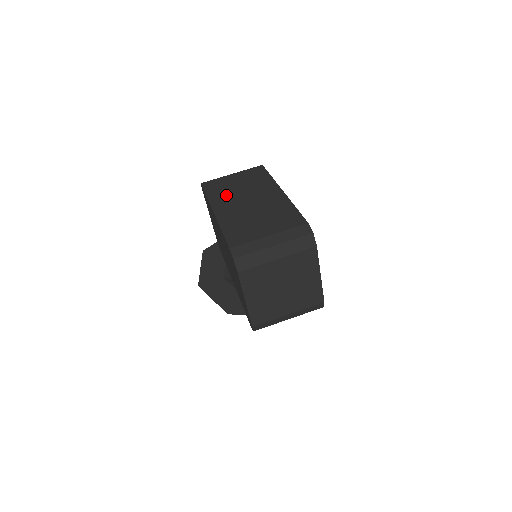
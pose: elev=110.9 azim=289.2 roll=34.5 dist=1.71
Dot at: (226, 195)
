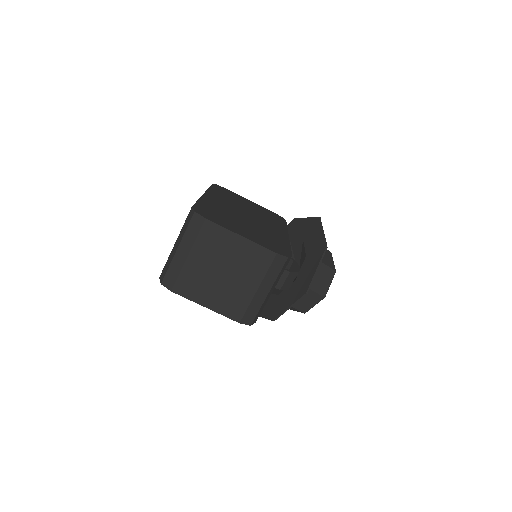
Dot at: occluded
